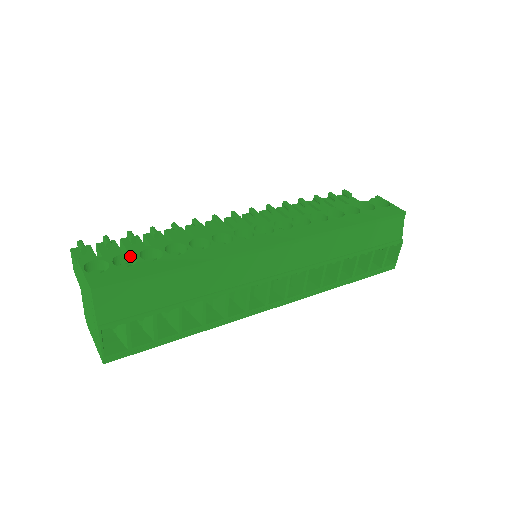
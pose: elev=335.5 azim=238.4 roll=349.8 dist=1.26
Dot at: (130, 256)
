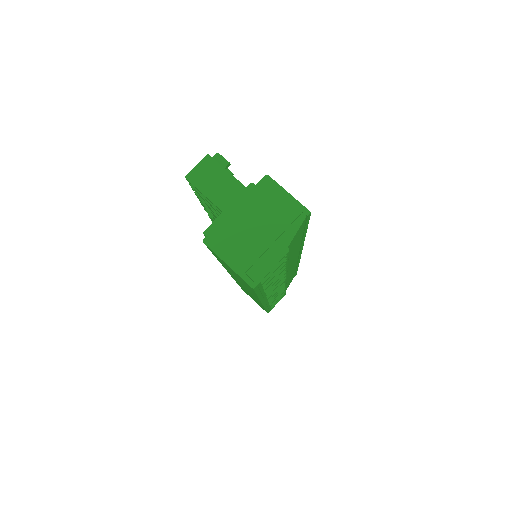
Dot at: occluded
